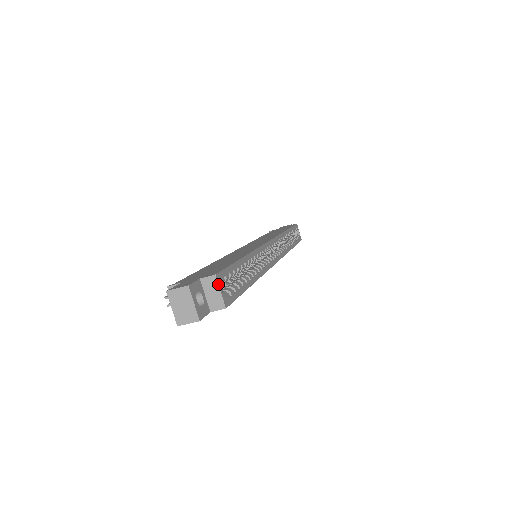
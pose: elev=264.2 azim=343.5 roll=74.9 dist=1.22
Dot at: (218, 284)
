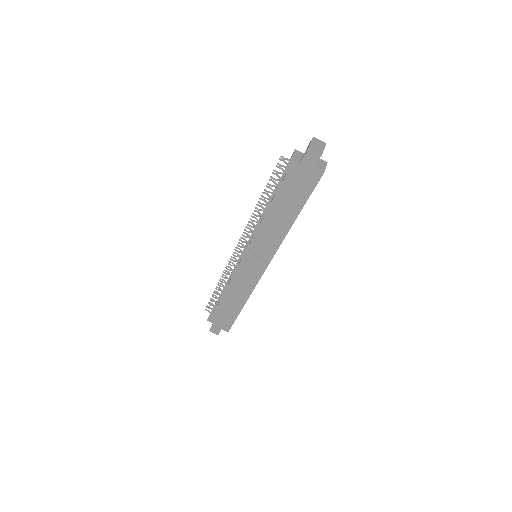
Dot at: (326, 165)
